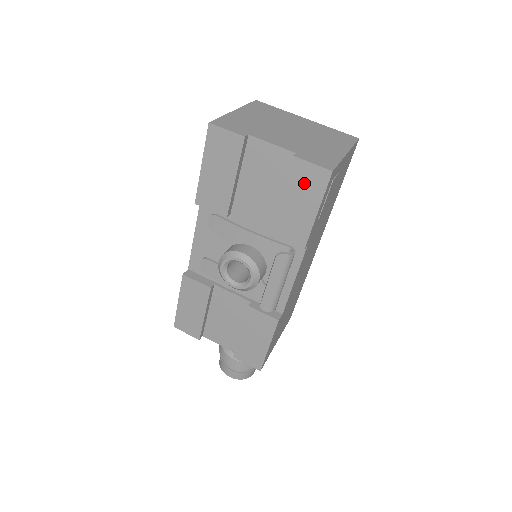
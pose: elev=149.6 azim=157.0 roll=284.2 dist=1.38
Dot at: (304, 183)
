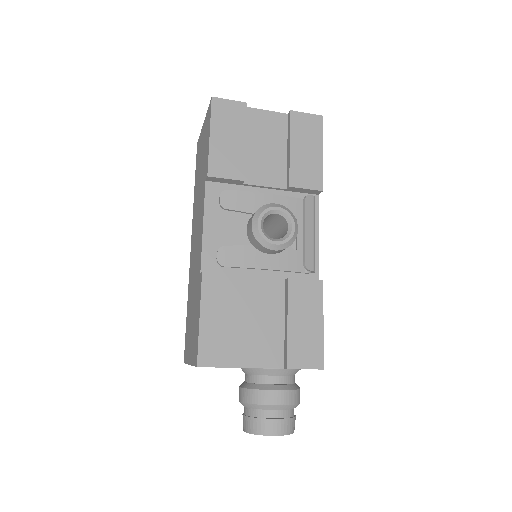
Dot at: (305, 130)
